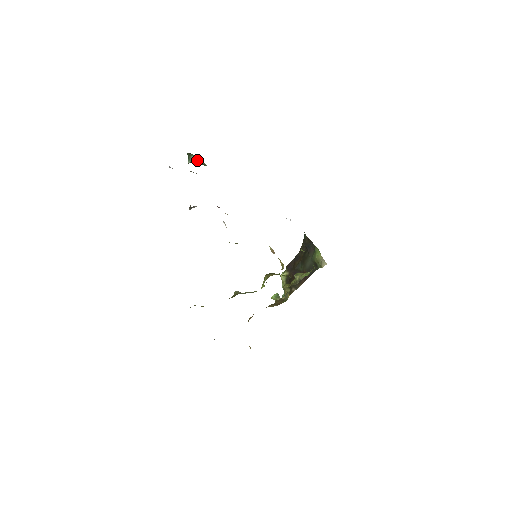
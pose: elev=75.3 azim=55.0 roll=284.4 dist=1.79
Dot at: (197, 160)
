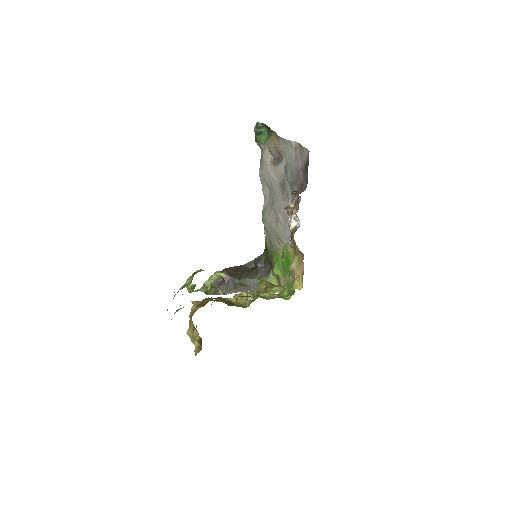
Dot at: (263, 136)
